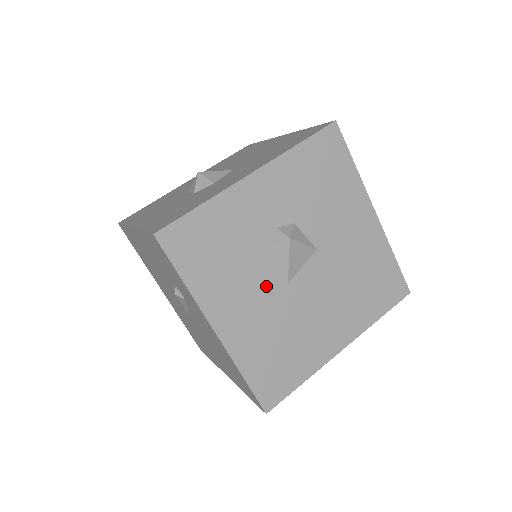
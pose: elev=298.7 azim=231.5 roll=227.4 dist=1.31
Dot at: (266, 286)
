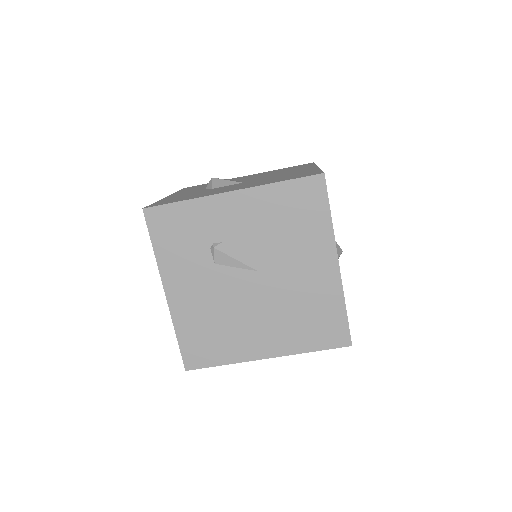
Dot at: occluded
